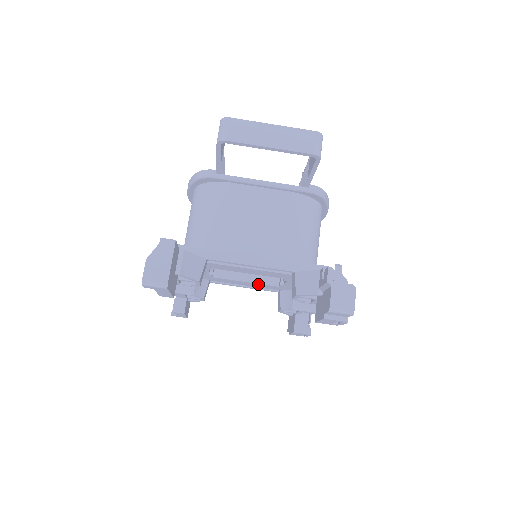
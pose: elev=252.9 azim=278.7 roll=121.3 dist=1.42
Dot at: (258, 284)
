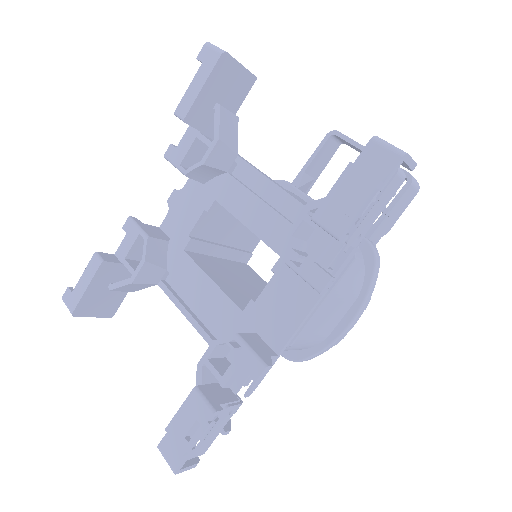
Dot at: (220, 295)
